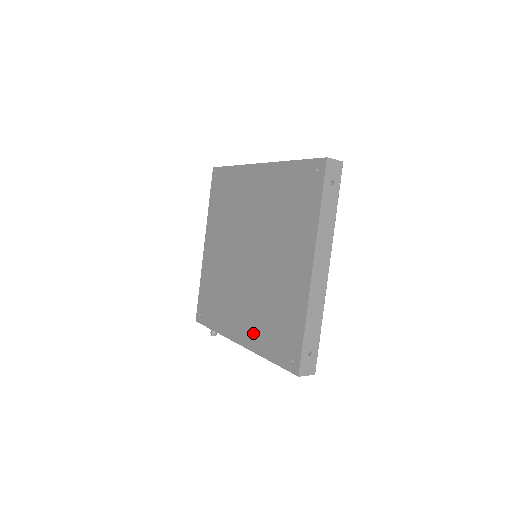
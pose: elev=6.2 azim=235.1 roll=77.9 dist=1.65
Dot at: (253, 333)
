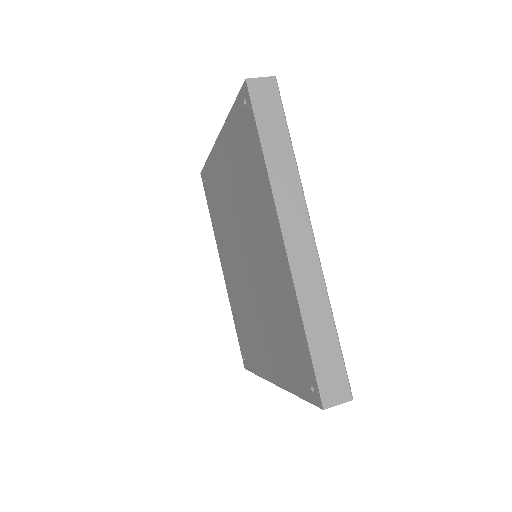
Dot at: (231, 294)
